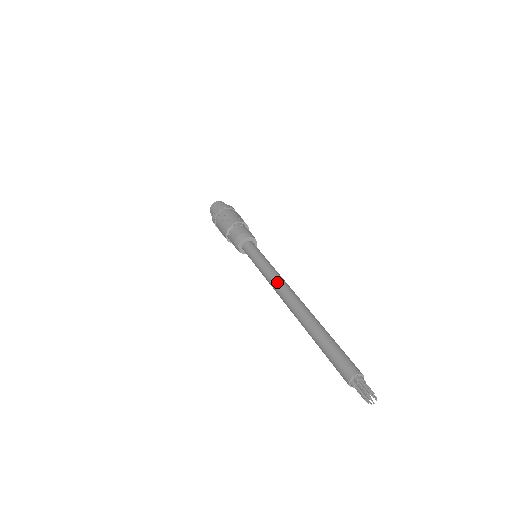
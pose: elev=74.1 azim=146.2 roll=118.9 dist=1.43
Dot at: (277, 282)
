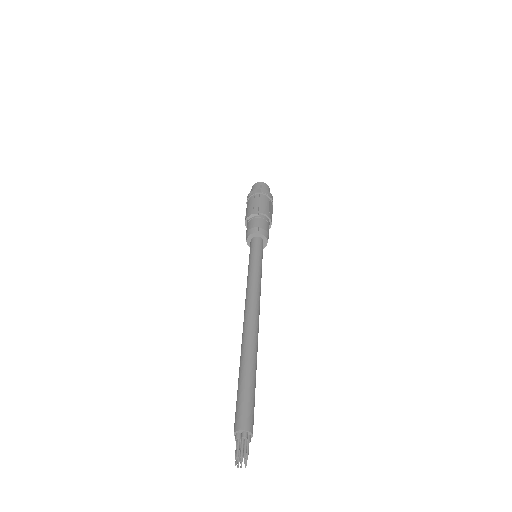
Dot at: (252, 293)
